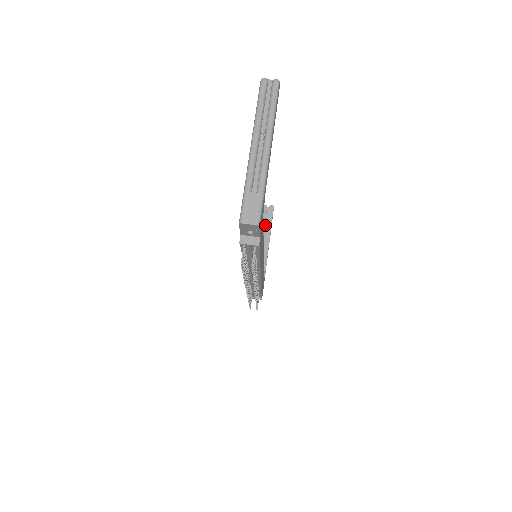
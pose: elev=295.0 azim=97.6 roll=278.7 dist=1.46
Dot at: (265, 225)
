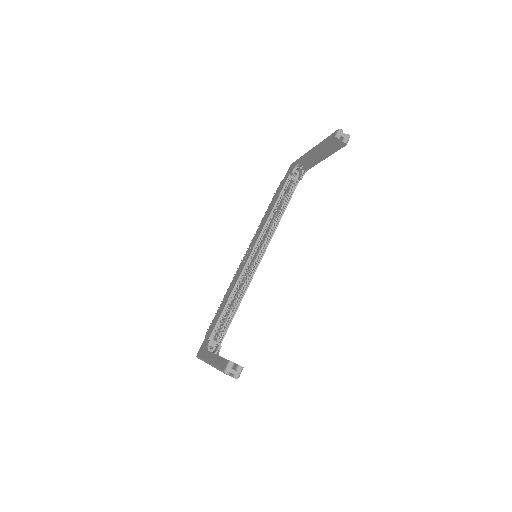
Dot at: occluded
